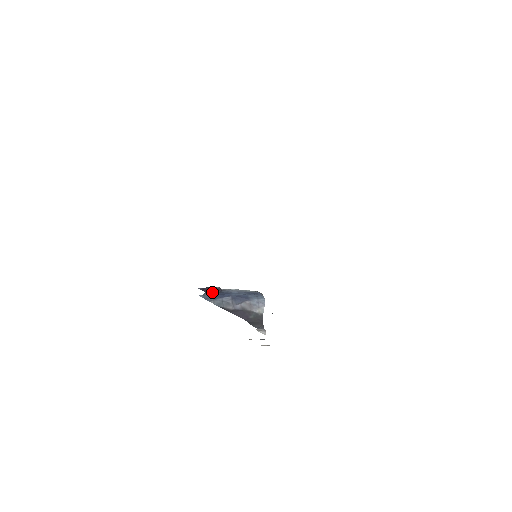
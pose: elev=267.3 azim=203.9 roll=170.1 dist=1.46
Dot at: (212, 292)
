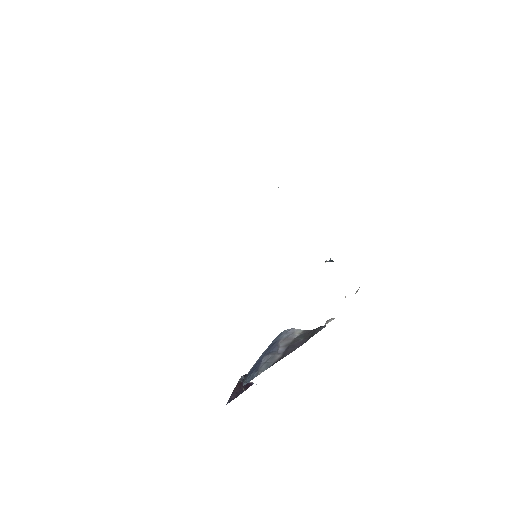
Dot at: (245, 377)
